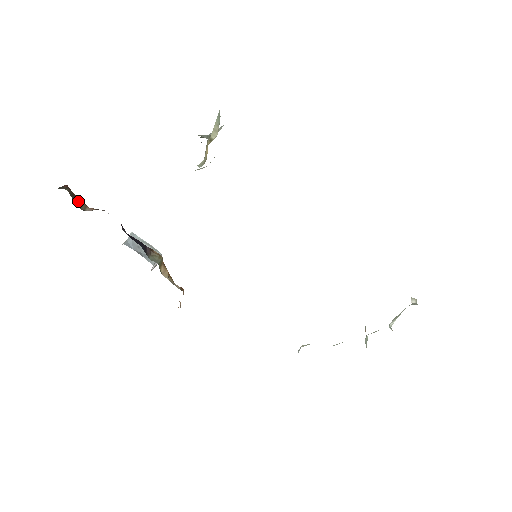
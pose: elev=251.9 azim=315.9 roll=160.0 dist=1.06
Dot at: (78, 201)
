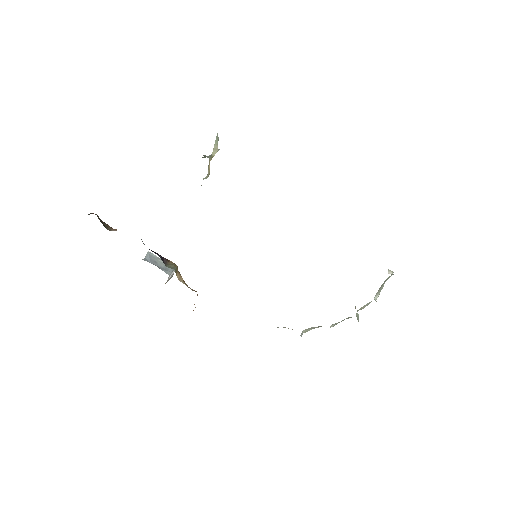
Dot at: (104, 224)
